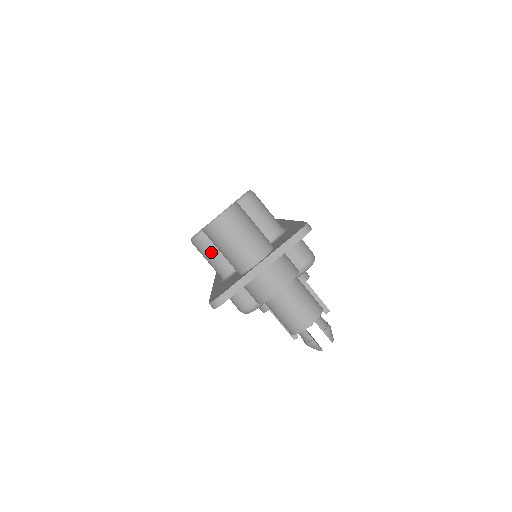
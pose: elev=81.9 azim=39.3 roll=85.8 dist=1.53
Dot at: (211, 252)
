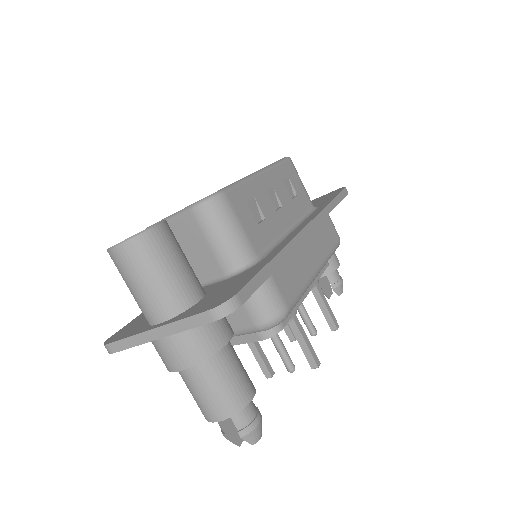
Dot at: occluded
